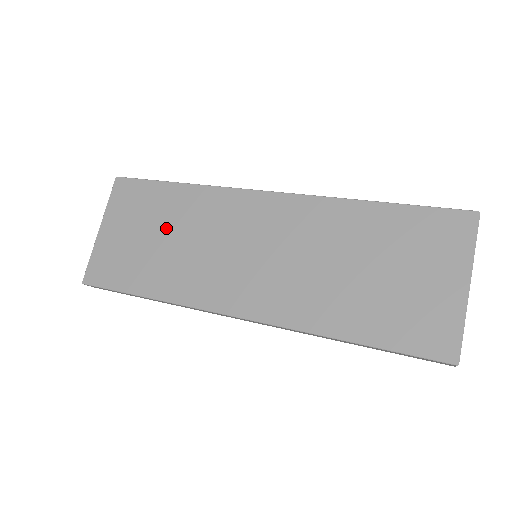
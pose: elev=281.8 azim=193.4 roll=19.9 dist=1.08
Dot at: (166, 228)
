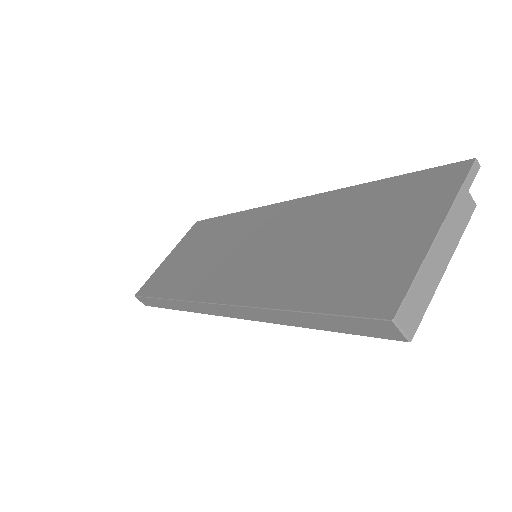
Dot at: (204, 246)
